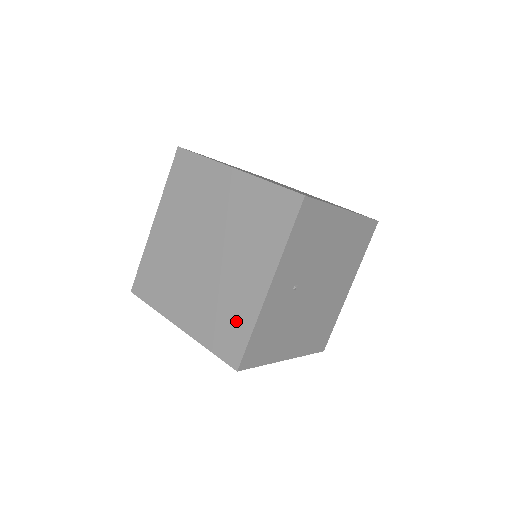
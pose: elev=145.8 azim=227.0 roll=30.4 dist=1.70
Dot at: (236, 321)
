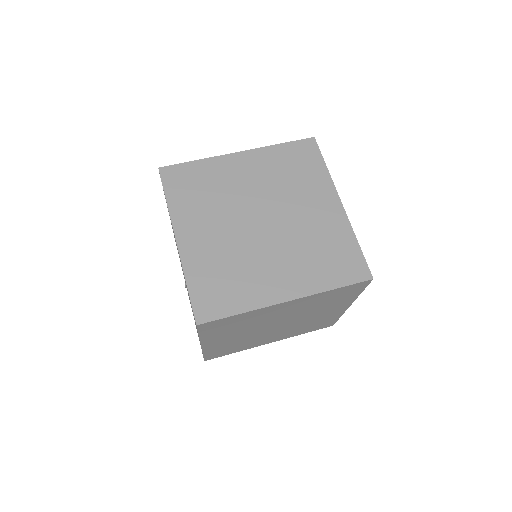
Dot at: (338, 246)
